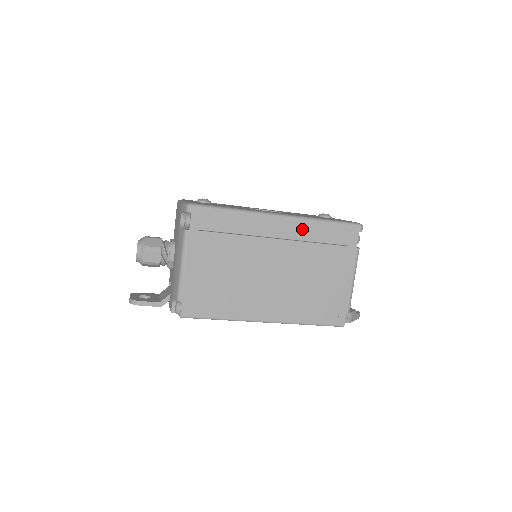
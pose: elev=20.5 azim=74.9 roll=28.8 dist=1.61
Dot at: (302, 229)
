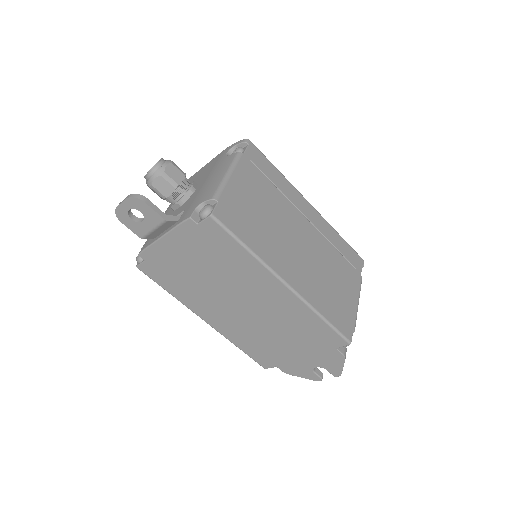
Dot at: (325, 227)
